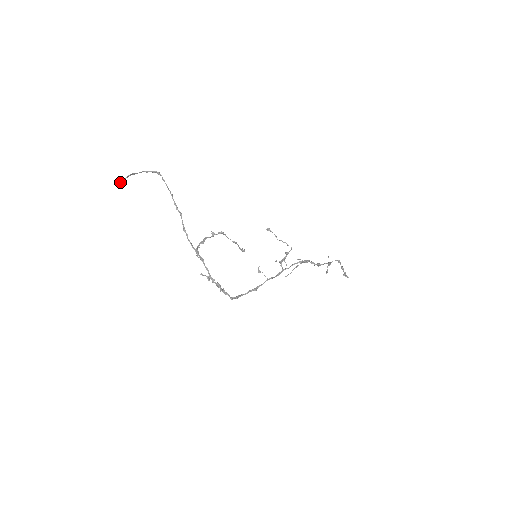
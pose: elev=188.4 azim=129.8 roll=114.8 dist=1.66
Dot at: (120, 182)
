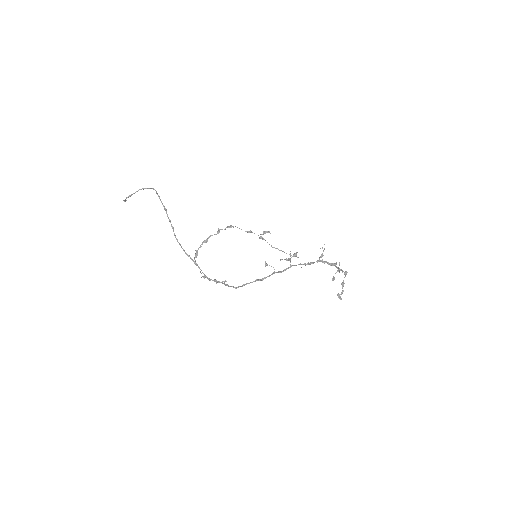
Dot at: (124, 201)
